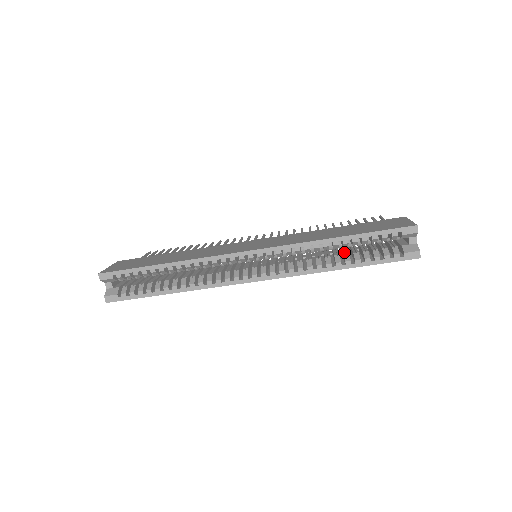
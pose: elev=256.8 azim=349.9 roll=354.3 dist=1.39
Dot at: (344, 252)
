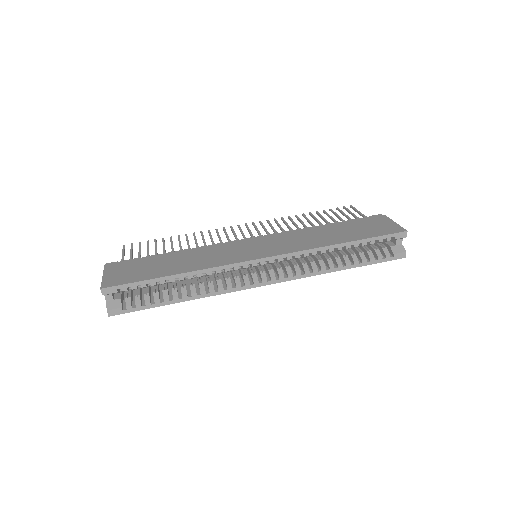
Dot at: (341, 253)
